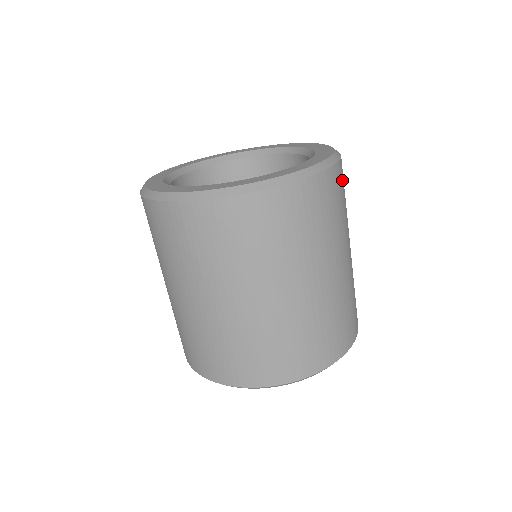
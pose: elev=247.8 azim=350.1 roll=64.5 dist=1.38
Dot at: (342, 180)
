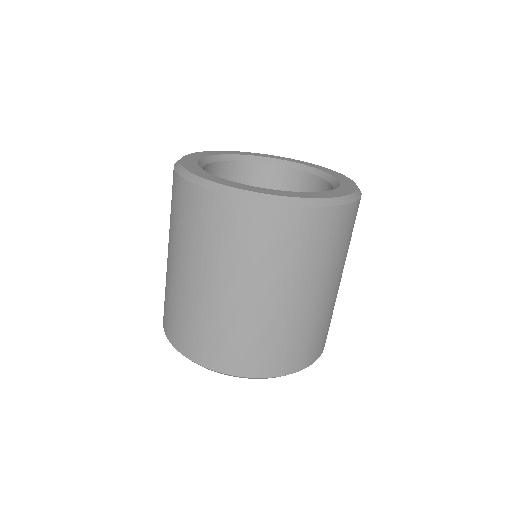
Dot at: (318, 227)
